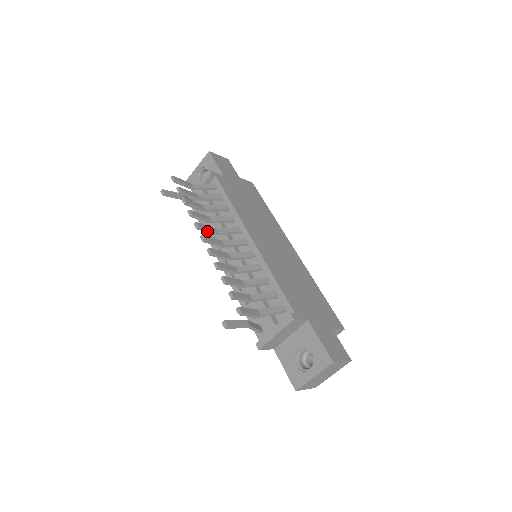
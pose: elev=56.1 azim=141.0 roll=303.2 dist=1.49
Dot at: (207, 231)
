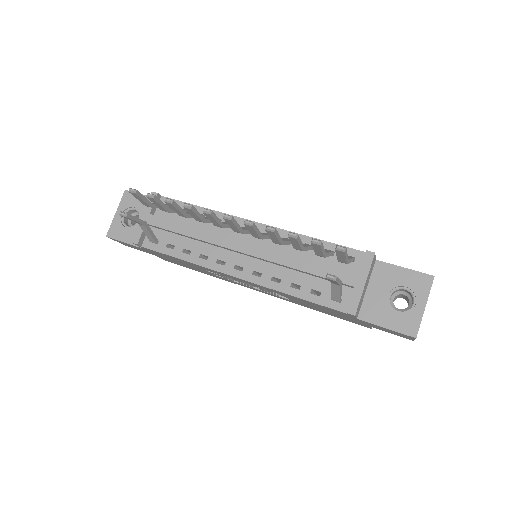
Dot at: (217, 220)
